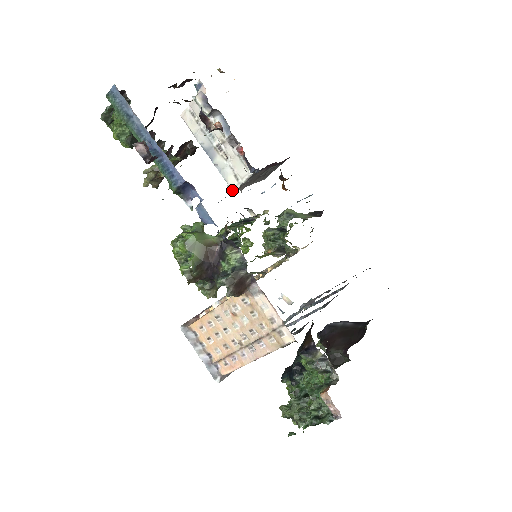
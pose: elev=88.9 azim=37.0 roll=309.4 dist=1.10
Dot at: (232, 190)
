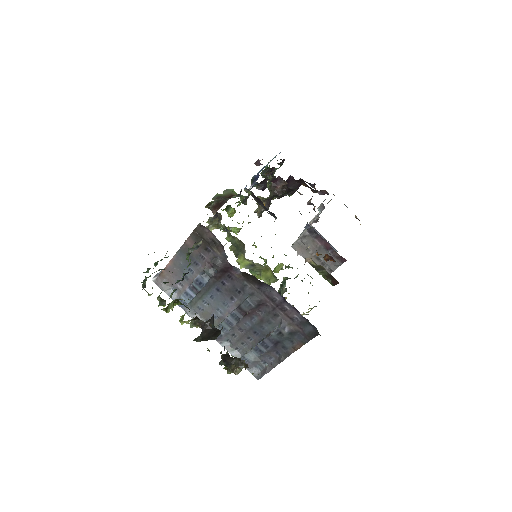
Dot at: (292, 246)
